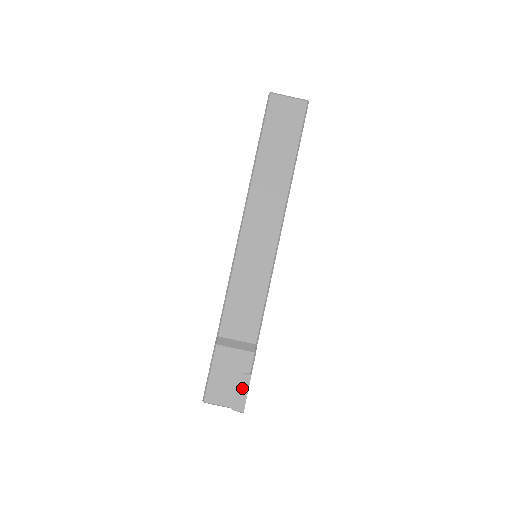
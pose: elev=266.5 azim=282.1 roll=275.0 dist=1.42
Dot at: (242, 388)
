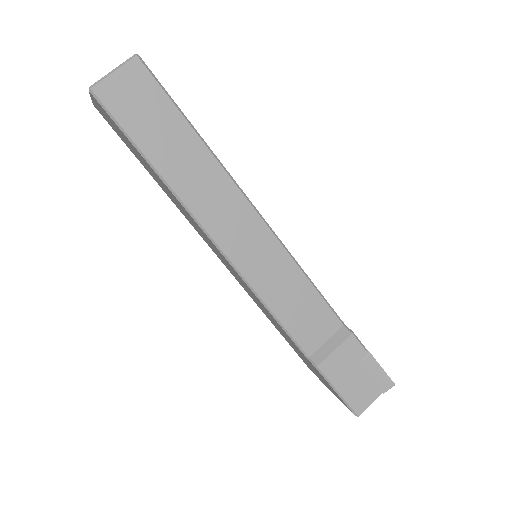
Dot at: (374, 370)
